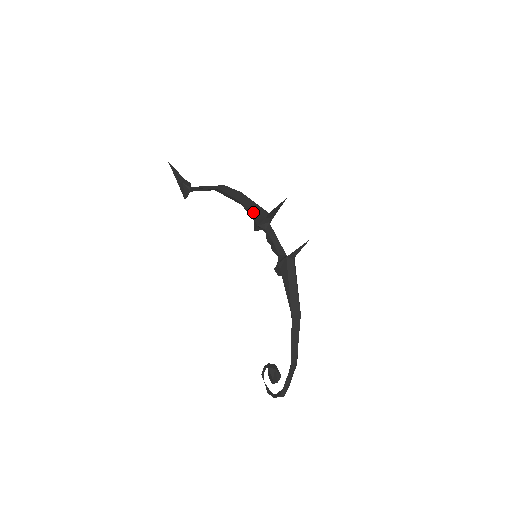
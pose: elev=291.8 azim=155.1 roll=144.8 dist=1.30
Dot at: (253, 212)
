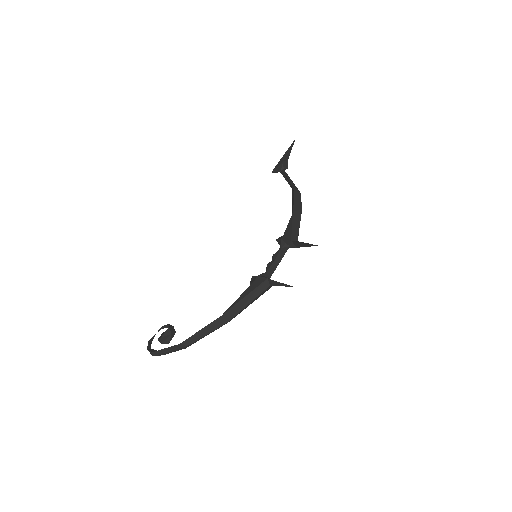
Dot at: (290, 228)
